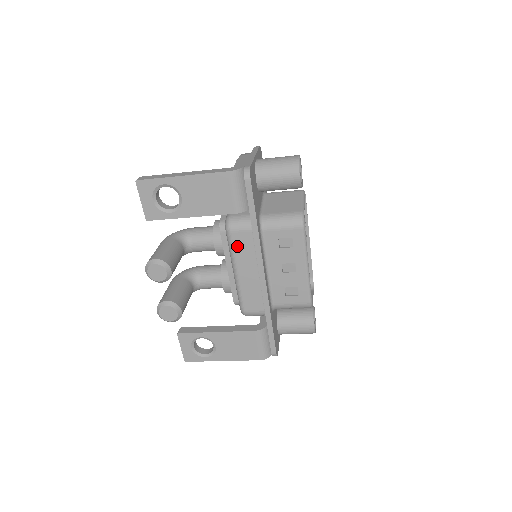
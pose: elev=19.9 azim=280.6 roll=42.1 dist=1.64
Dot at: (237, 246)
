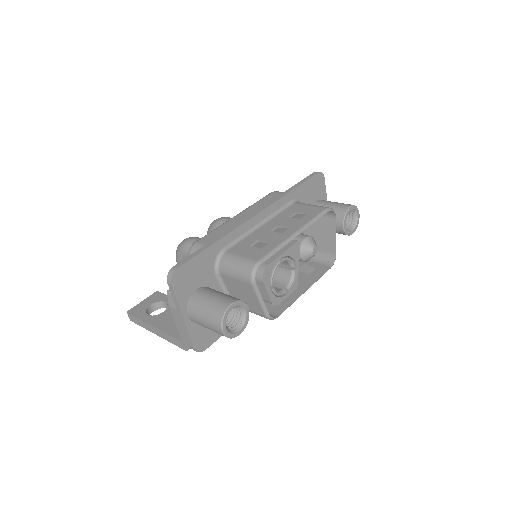
Dot at: occluded
